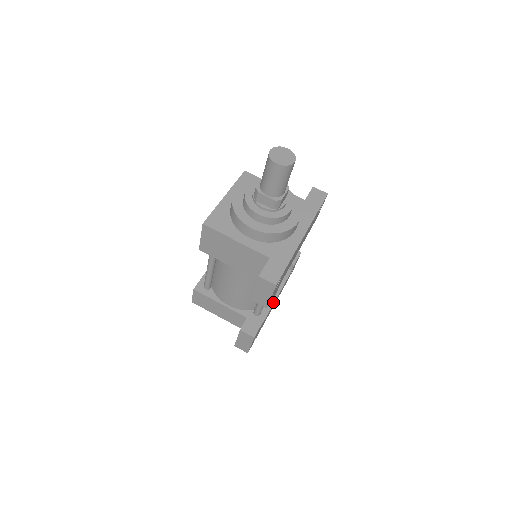
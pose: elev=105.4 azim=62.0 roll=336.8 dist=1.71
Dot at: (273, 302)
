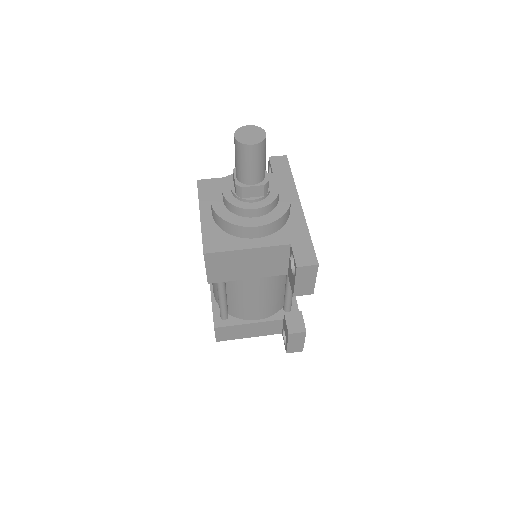
Dot at: occluded
